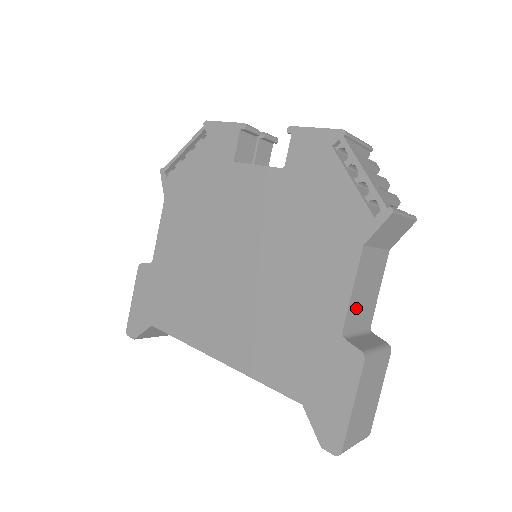
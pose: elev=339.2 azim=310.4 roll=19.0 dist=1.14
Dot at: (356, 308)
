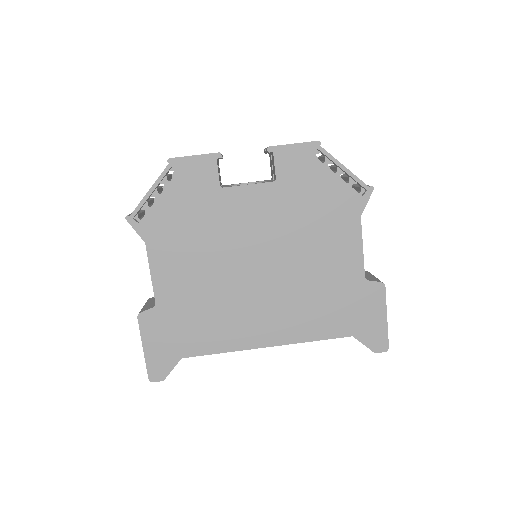
Dot at: occluded
